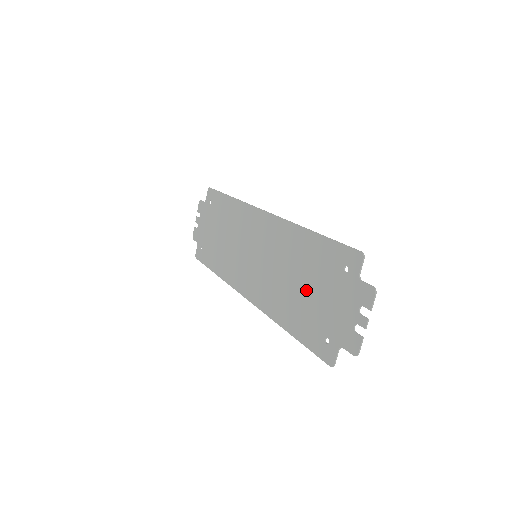
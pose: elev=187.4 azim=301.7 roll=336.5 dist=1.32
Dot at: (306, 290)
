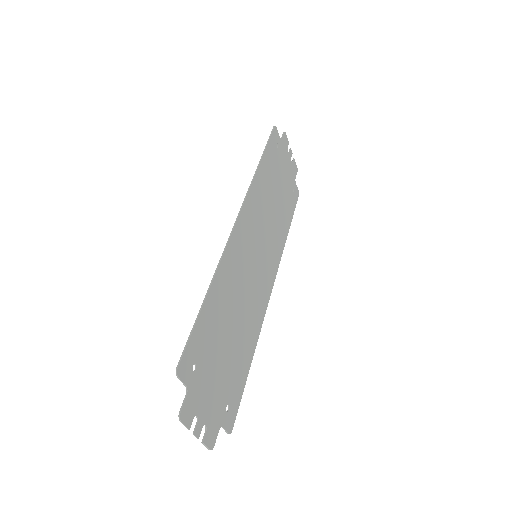
Dot at: (227, 343)
